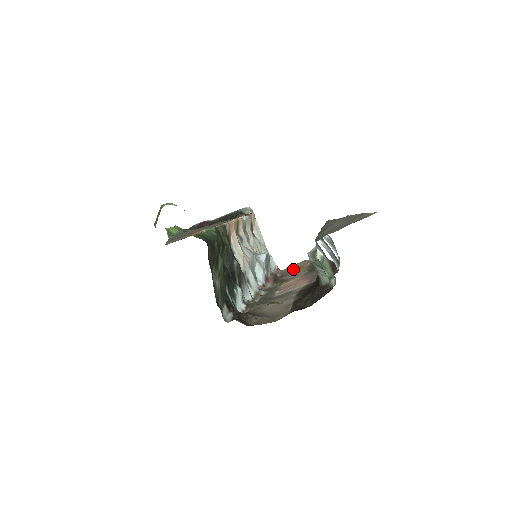
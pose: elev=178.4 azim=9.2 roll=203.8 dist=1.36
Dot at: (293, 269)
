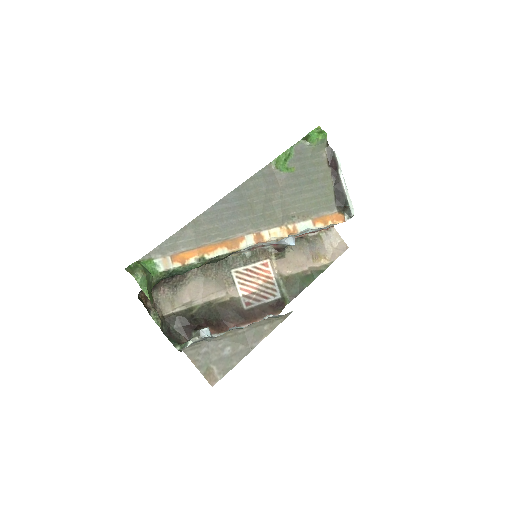
Dot at: (319, 247)
